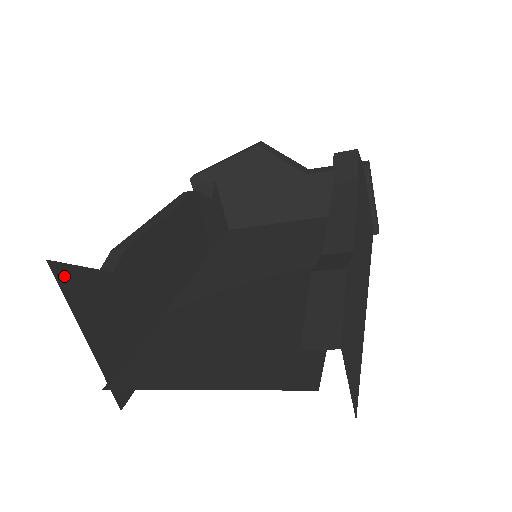
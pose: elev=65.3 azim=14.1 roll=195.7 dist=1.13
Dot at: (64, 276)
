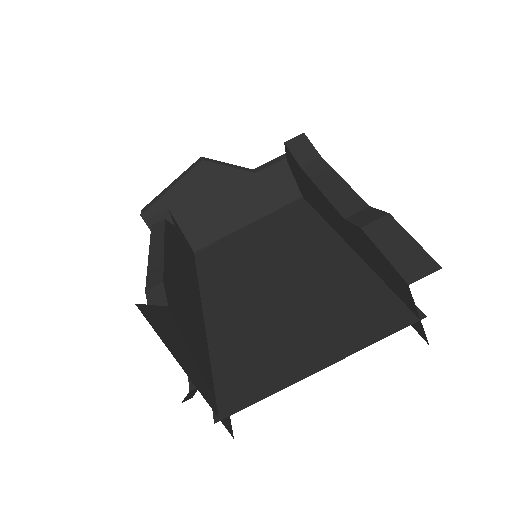
Dot at: (150, 317)
